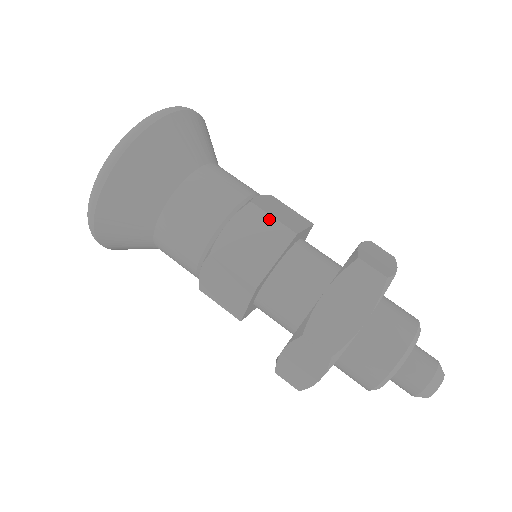
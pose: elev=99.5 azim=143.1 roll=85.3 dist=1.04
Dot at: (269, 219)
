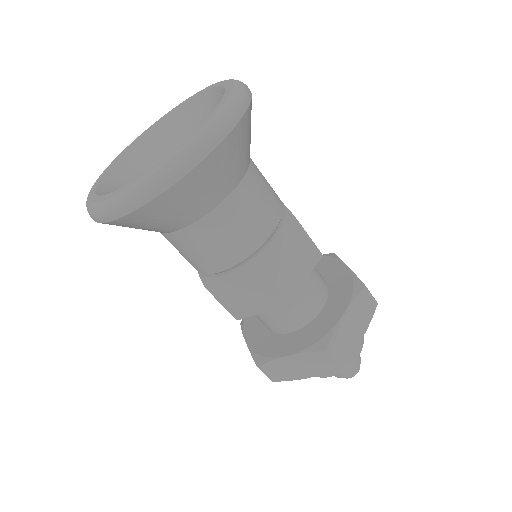
Dot at: occluded
